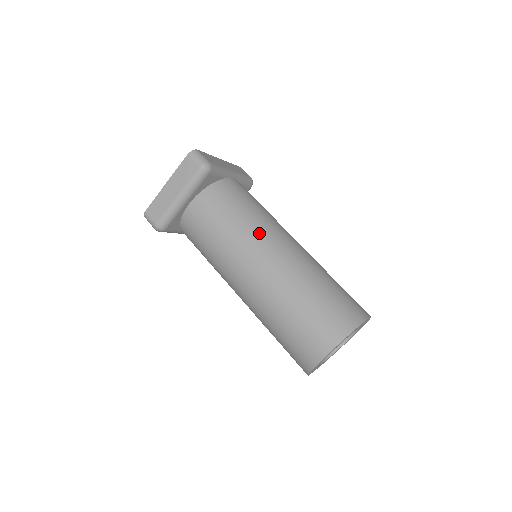
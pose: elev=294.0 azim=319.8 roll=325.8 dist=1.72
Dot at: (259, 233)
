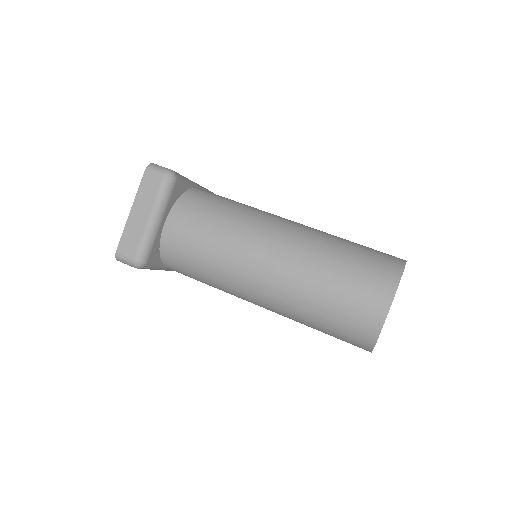
Dot at: (255, 222)
